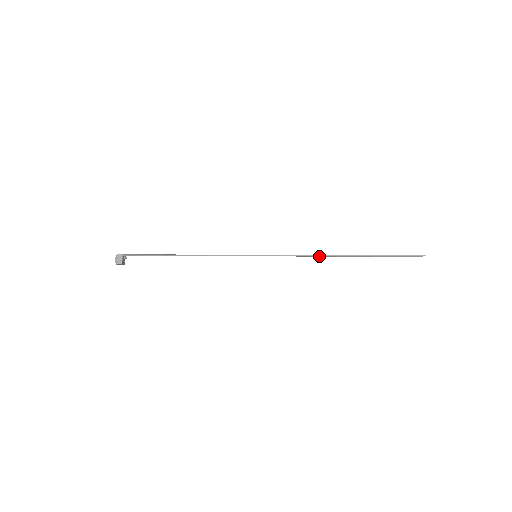
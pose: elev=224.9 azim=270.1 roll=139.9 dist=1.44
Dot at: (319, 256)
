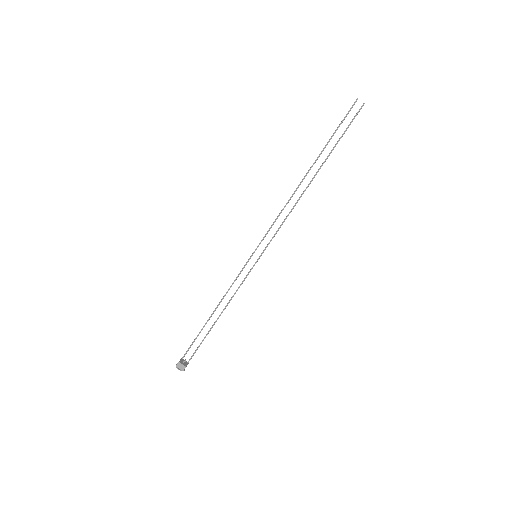
Dot at: occluded
